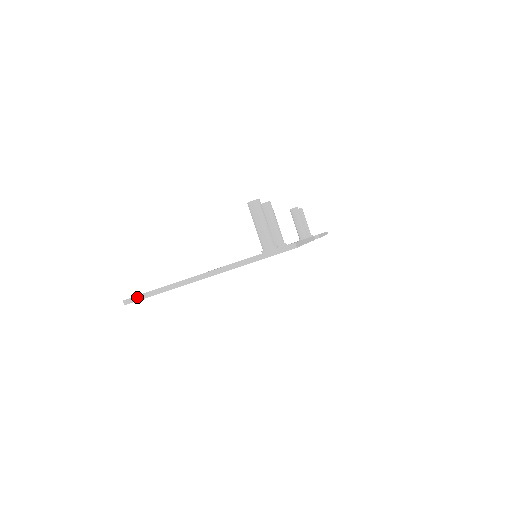
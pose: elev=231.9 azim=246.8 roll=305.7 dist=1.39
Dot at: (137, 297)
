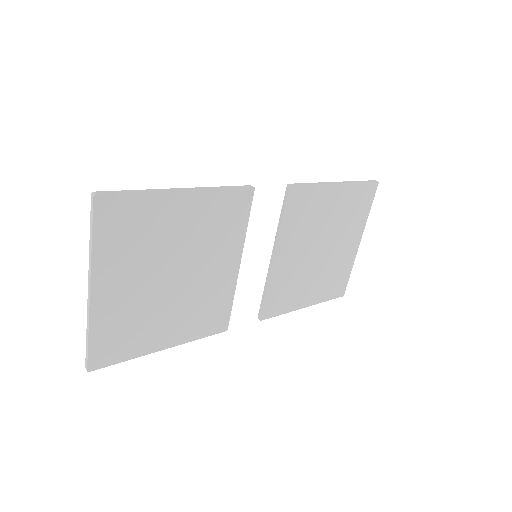
Dot at: (86, 356)
